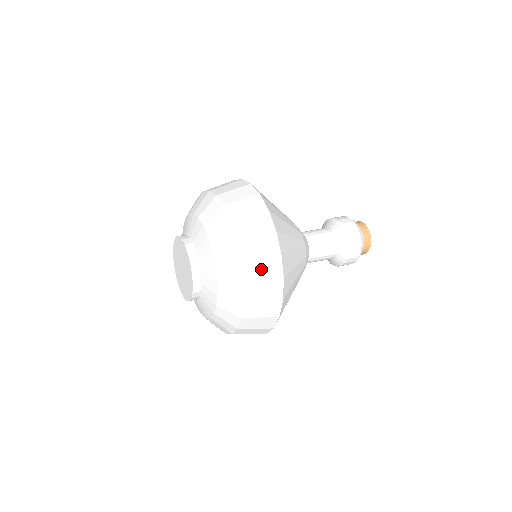
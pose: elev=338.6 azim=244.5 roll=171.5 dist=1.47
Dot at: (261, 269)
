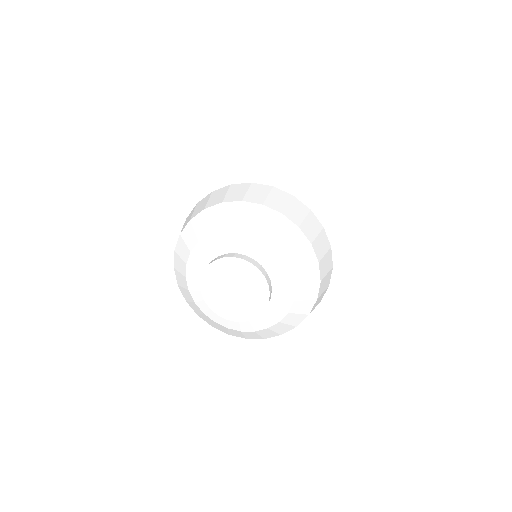
Dot at: (277, 200)
